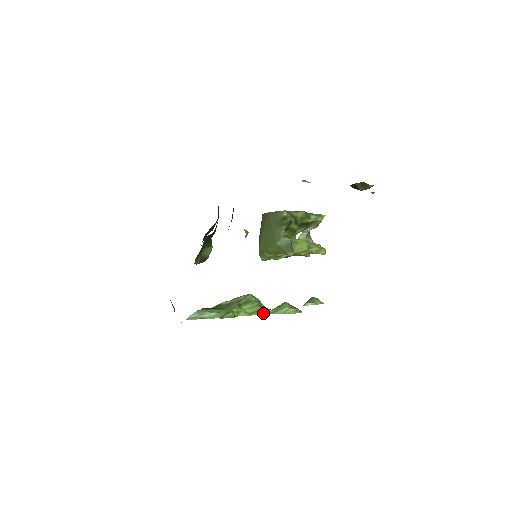
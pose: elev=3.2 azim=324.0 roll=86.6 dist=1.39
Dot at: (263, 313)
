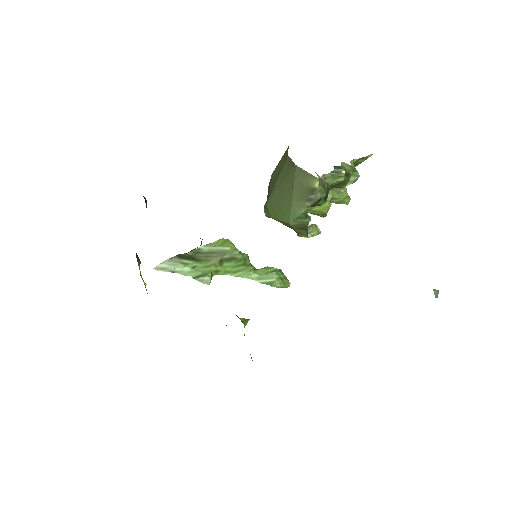
Dot at: (246, 276)
